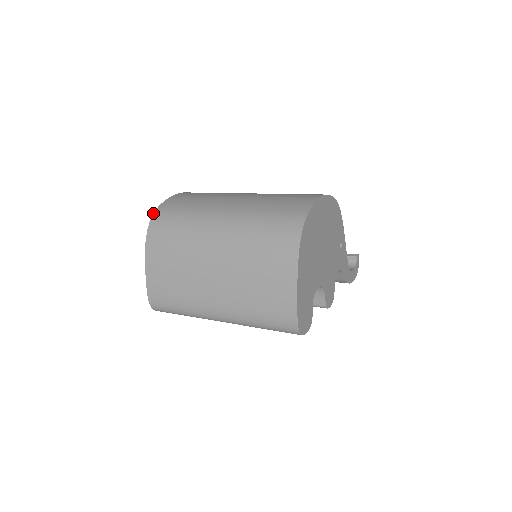
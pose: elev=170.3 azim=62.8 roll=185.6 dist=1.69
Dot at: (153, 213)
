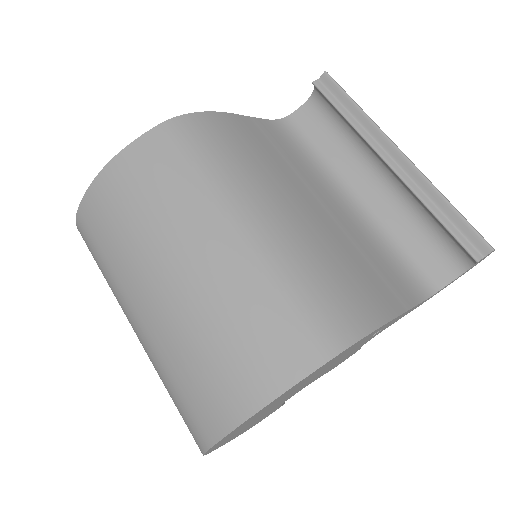
Dot at: occluded
